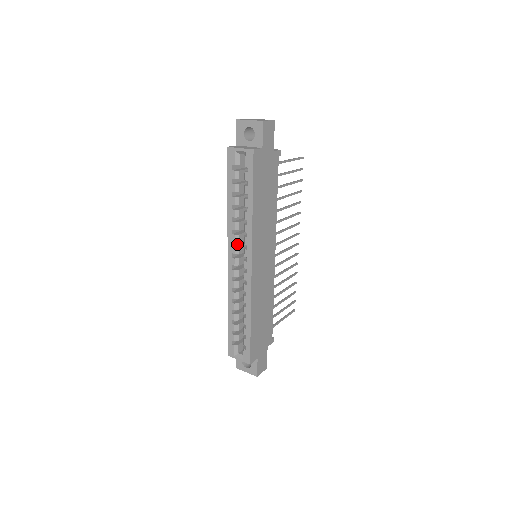
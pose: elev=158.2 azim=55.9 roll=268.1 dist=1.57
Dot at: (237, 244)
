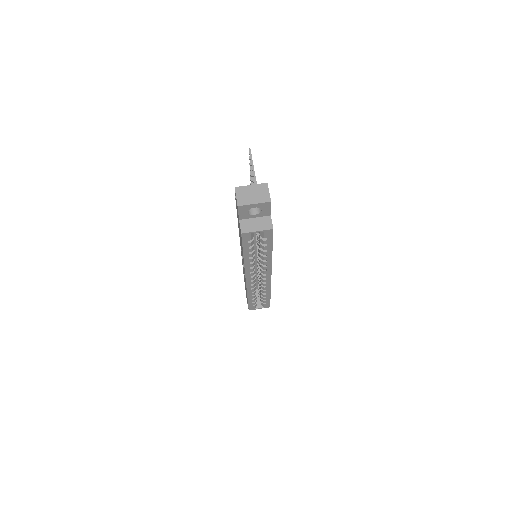
Dot at: occluded
